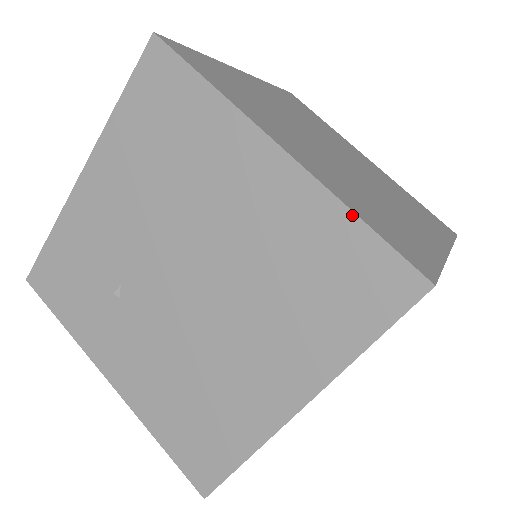
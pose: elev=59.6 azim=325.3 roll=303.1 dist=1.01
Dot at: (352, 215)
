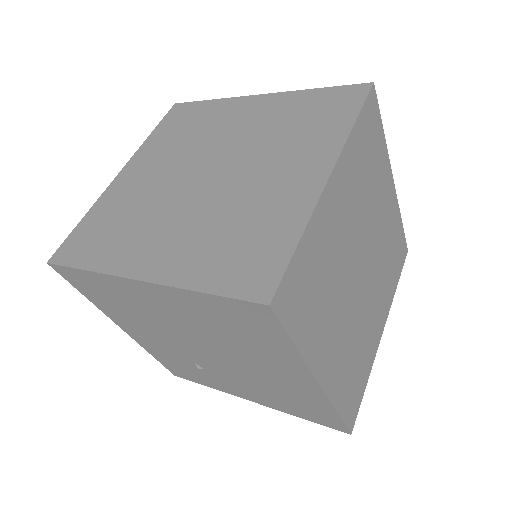
Dot at: (198, 293)
